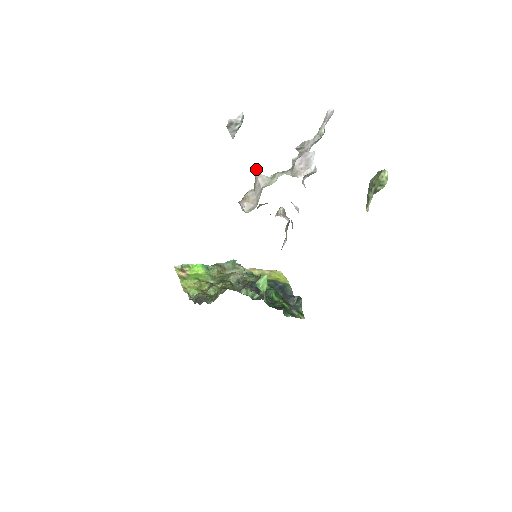
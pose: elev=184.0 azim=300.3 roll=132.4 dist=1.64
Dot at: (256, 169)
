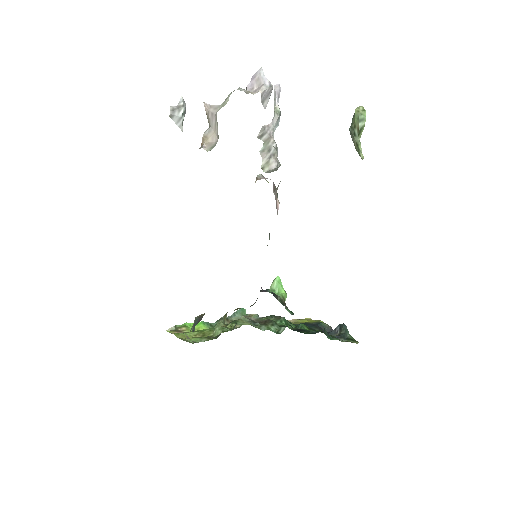
Dot at: (203, 102)
